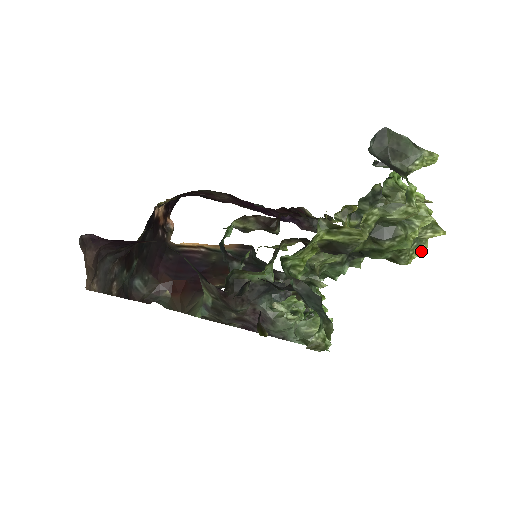
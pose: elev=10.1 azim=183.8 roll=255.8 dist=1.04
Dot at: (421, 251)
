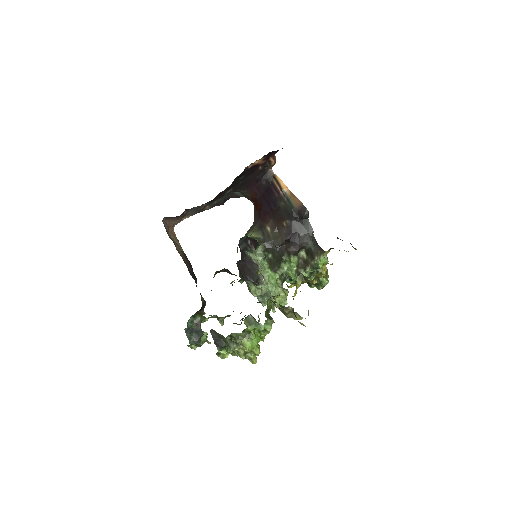
Dot at: occluded
